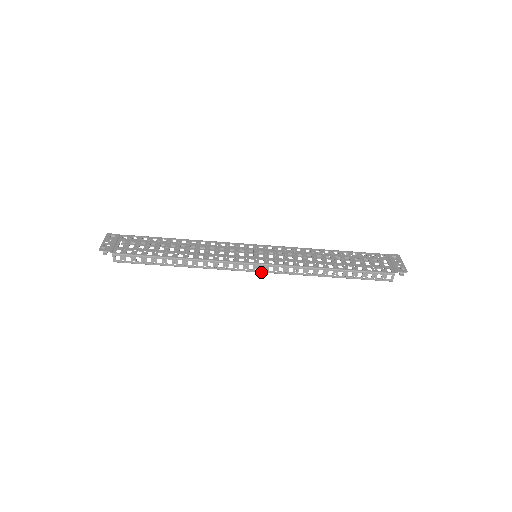
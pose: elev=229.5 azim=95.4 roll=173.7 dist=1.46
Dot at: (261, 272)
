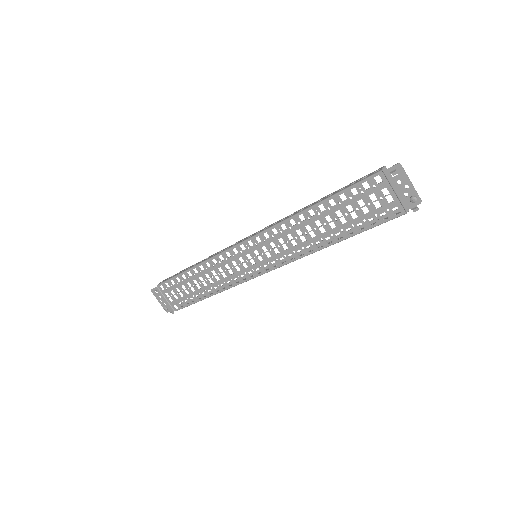
Dot at: (274, 266)
